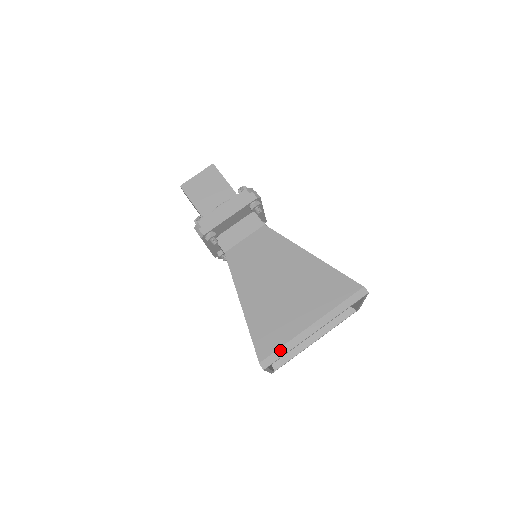
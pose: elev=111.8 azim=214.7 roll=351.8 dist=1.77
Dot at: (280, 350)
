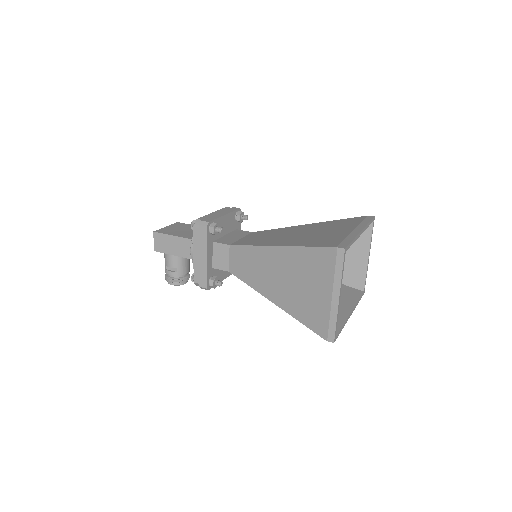
Dot at: (345, 240)
